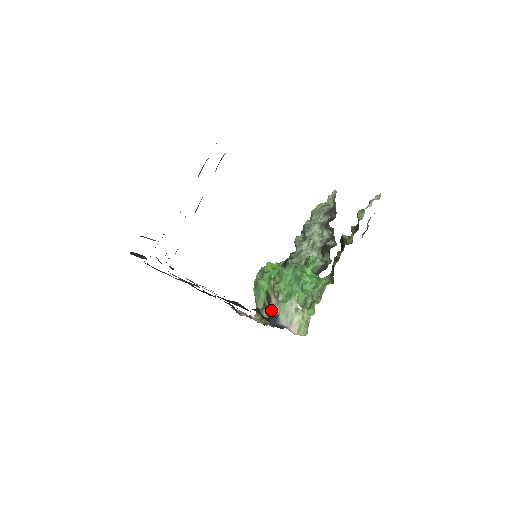
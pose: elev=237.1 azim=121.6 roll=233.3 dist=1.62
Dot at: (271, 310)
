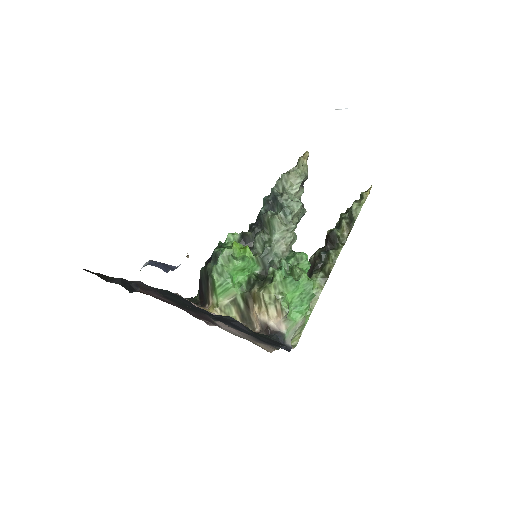
Dot at: (266, 322)
